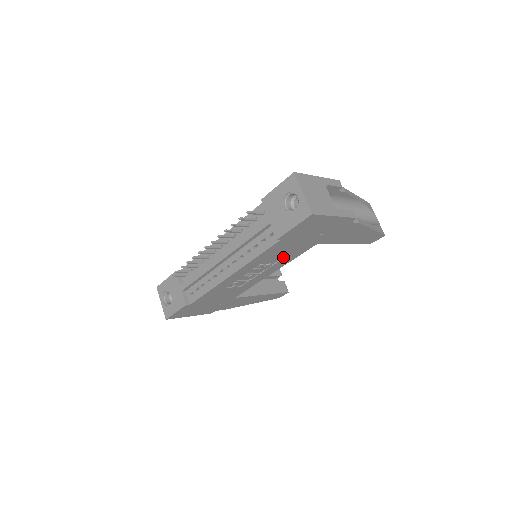
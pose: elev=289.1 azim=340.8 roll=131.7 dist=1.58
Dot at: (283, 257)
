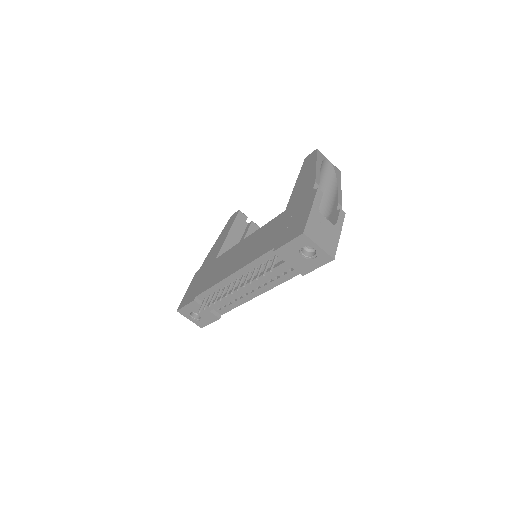
Dot at: occluded
